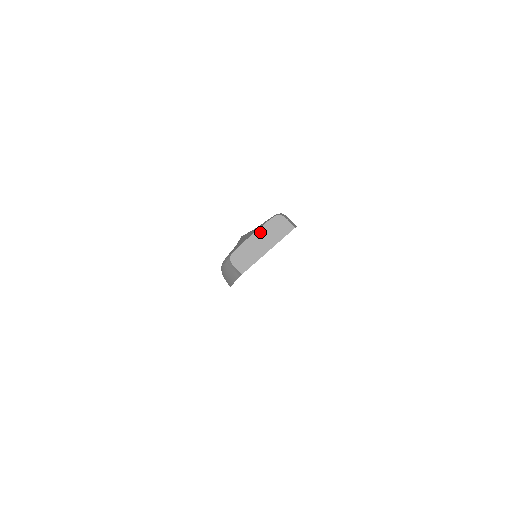
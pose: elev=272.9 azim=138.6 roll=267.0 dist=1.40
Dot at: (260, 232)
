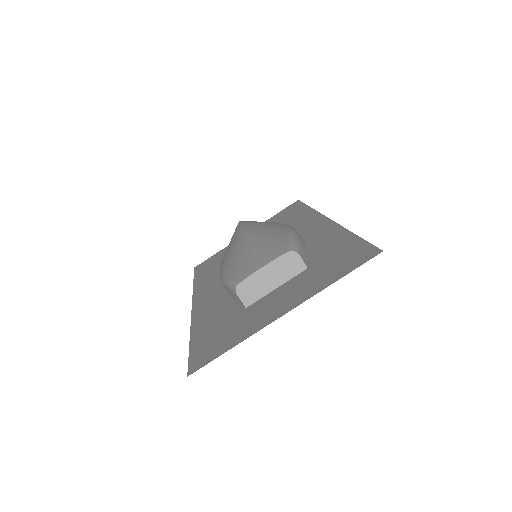
Dot at: (271, 266)
